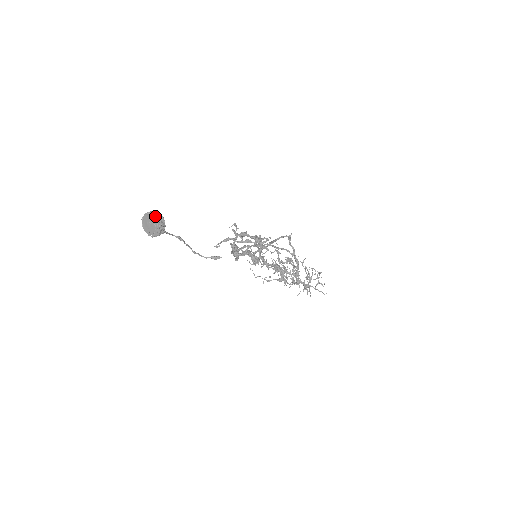
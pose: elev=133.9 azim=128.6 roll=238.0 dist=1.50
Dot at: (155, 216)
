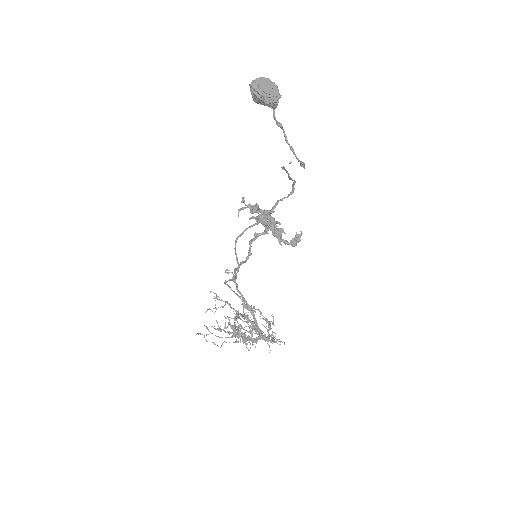
Dot at: (268, 80)
